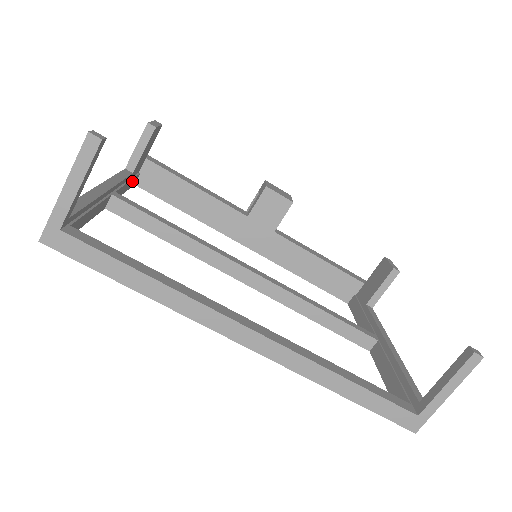
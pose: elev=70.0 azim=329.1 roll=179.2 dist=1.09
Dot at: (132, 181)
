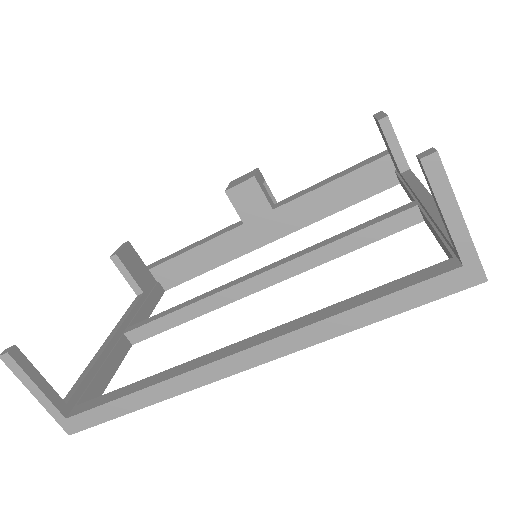
Dot at: (153, 296)
